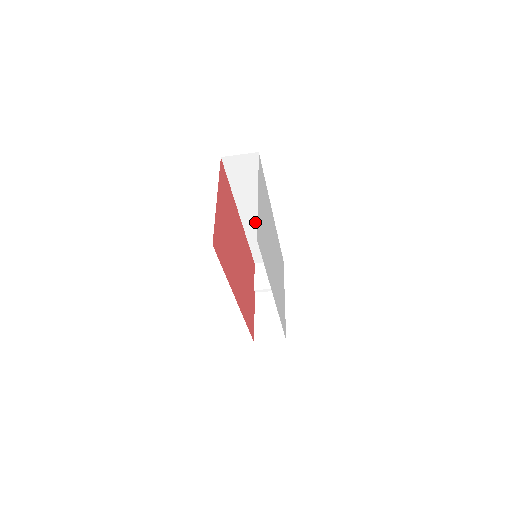
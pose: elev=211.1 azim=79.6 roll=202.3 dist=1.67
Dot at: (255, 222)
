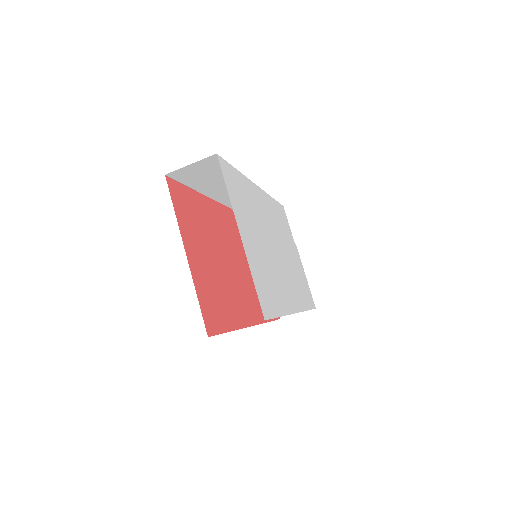
Dot at: occluded
